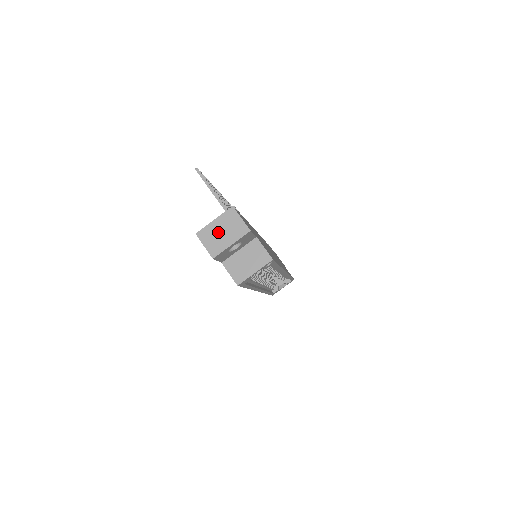
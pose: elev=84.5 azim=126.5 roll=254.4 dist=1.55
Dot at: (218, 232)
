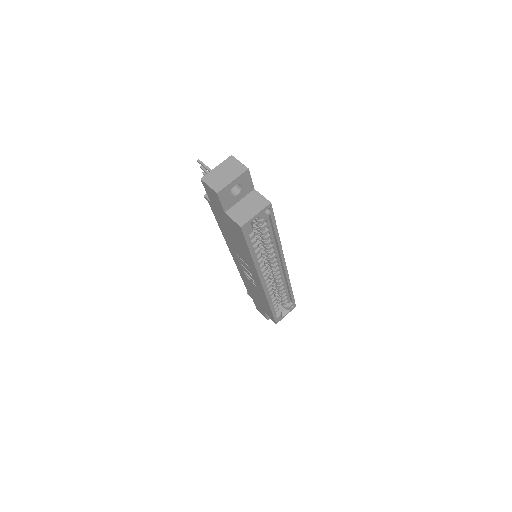
Dot at: (220, 174)
